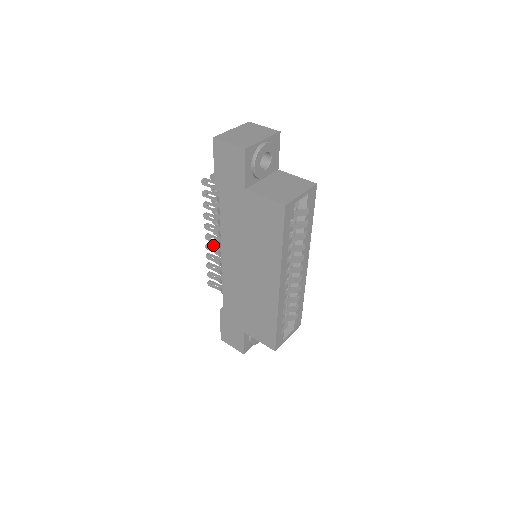
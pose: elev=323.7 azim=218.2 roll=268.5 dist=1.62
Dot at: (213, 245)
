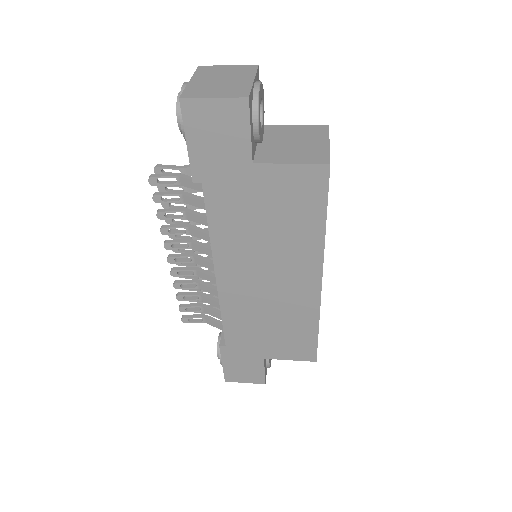
Dot at: (182, 267)
